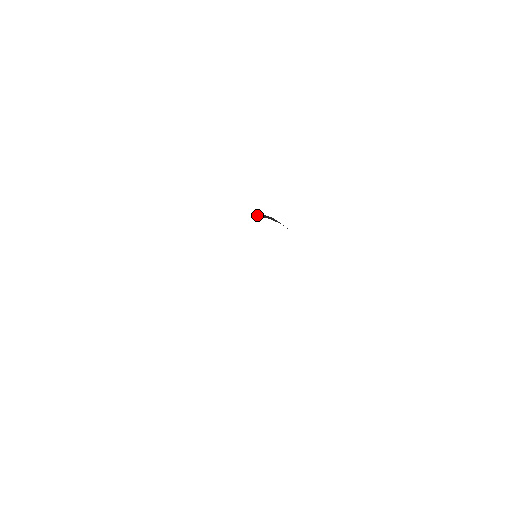
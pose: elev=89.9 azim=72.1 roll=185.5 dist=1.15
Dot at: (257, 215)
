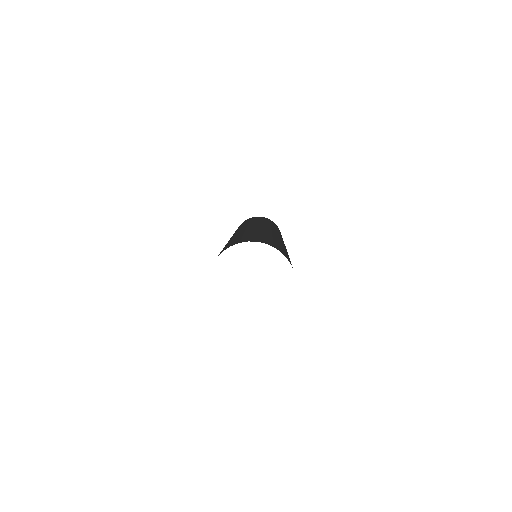
Dot at: (242, 237)
